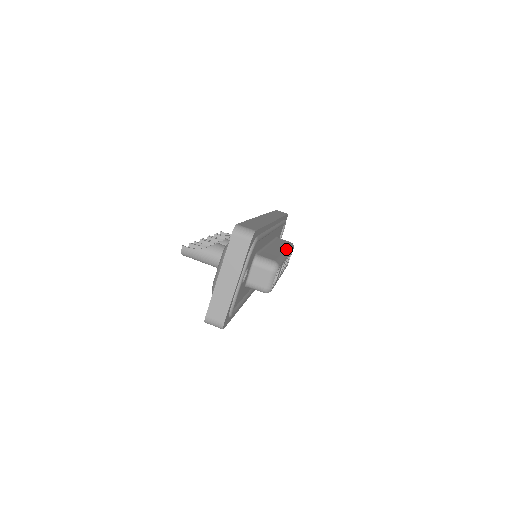
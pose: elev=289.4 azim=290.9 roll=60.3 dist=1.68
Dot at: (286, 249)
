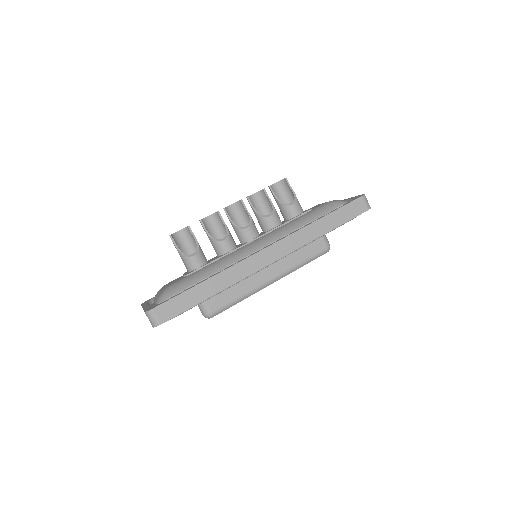
Dot at: (281, 274)
